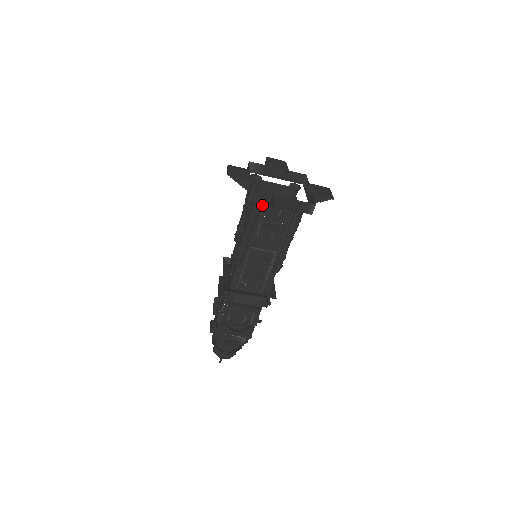
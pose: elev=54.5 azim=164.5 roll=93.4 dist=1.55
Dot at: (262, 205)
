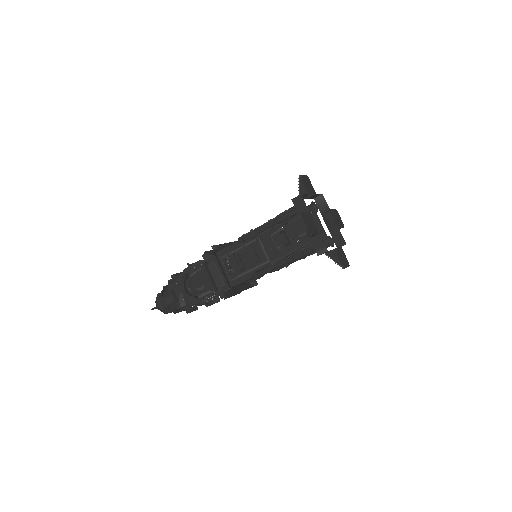
Dot at: occluded
